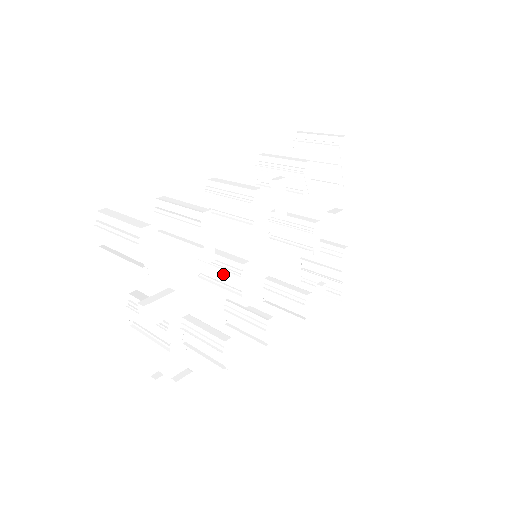
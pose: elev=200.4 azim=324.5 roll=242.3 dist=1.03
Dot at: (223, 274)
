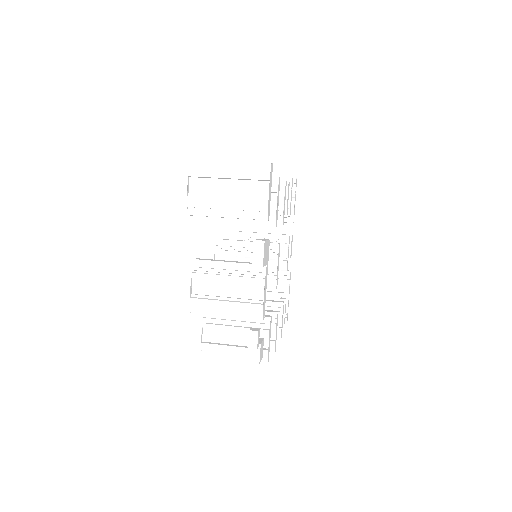
Dot at: (249, 260)
